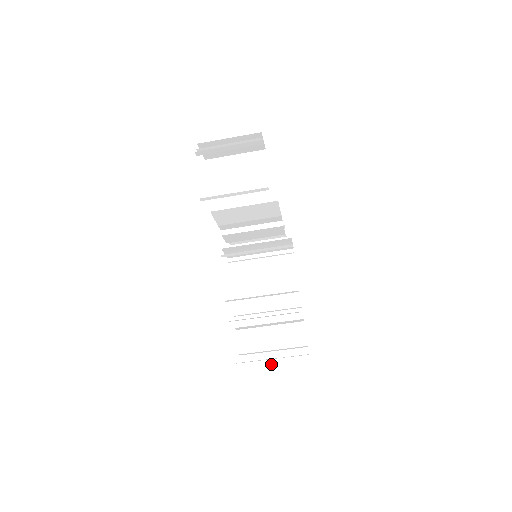
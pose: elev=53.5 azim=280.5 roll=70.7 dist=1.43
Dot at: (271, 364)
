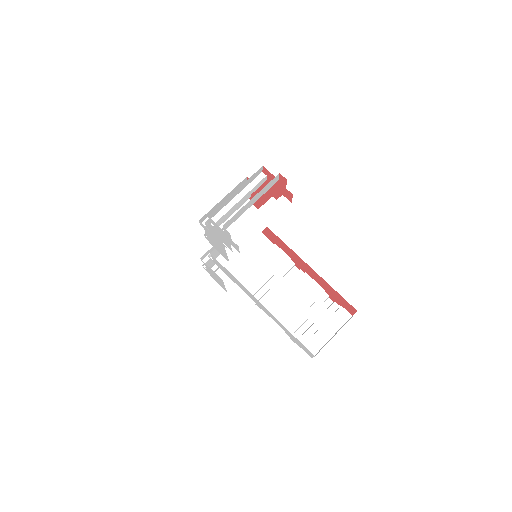
Dot at: occluded
